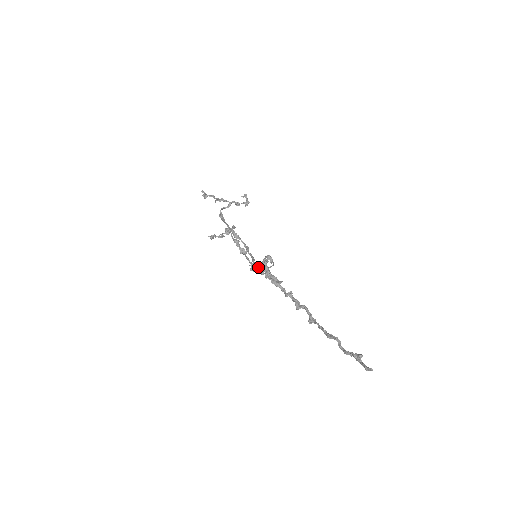
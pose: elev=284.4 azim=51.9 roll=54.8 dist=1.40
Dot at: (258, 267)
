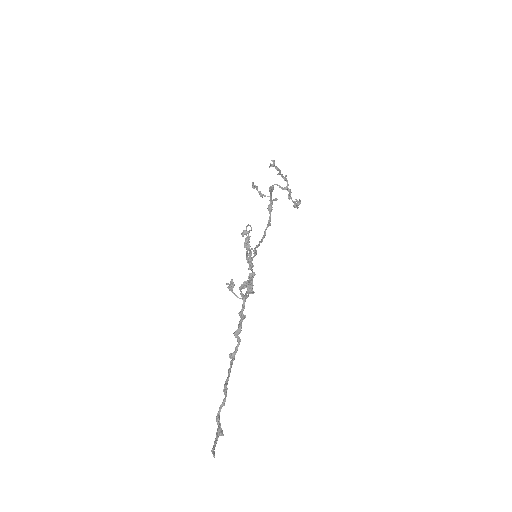
Dot at: (250, 264)
